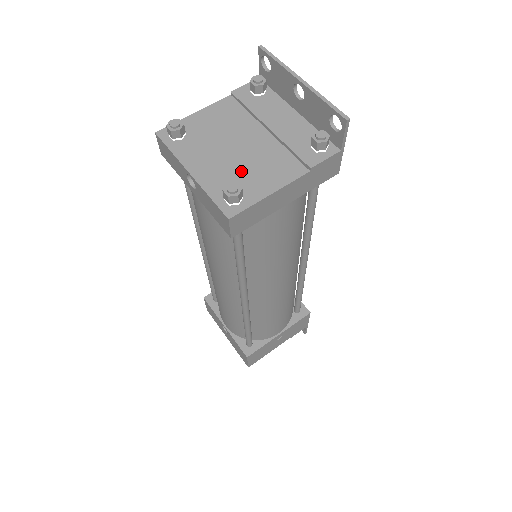
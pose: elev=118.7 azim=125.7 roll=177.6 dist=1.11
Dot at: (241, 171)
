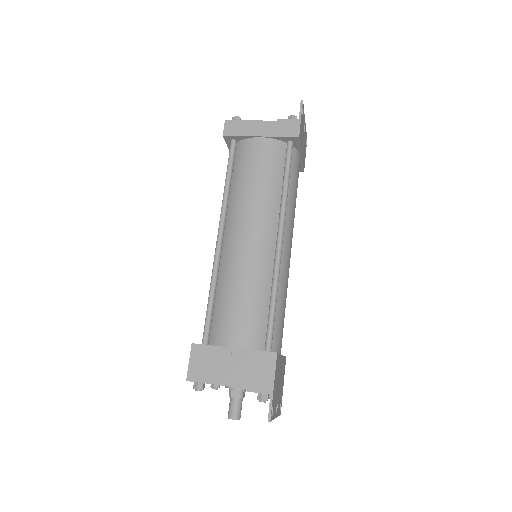
Dot at: occluded
